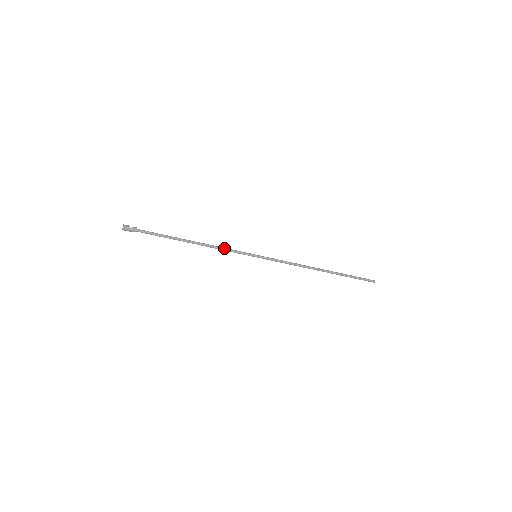
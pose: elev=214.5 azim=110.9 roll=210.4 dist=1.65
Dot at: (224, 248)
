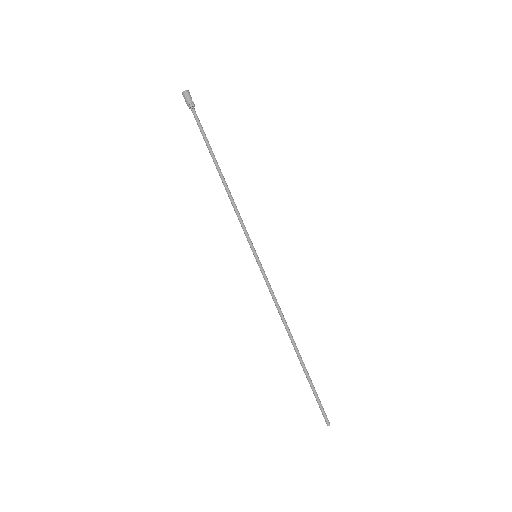
Dot at: occluded
